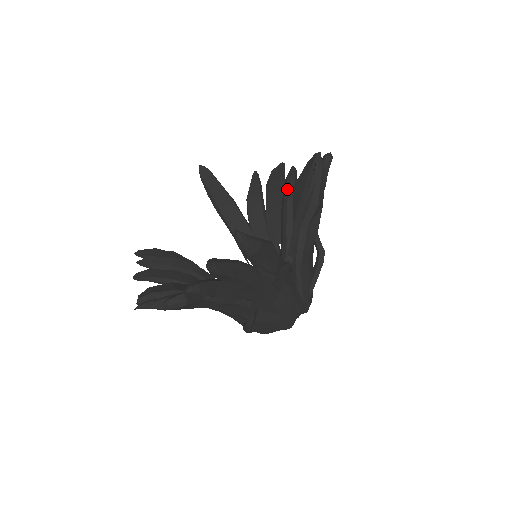
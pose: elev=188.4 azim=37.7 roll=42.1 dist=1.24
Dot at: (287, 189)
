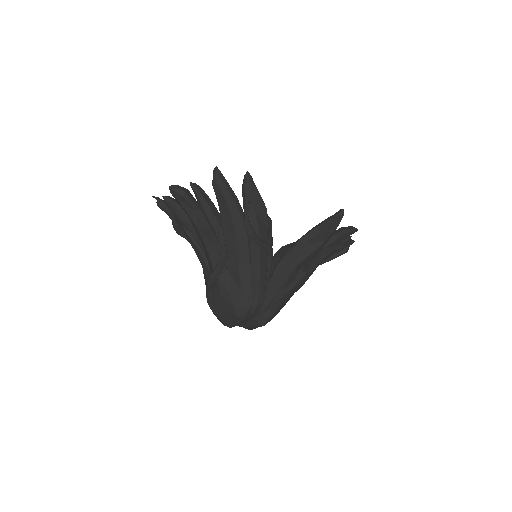
Dot at: occluded
